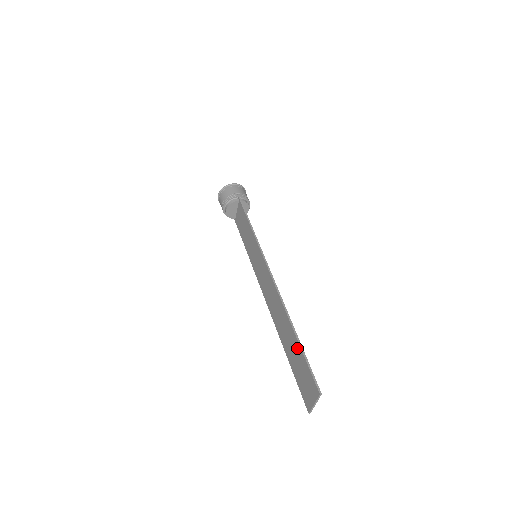
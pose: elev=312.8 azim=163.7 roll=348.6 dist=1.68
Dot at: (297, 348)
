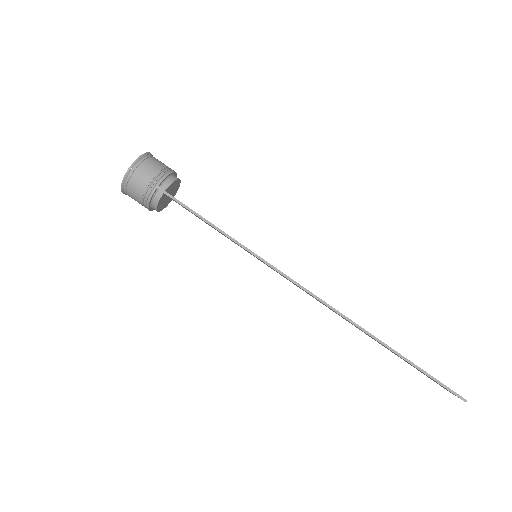
Dot at: occluded
